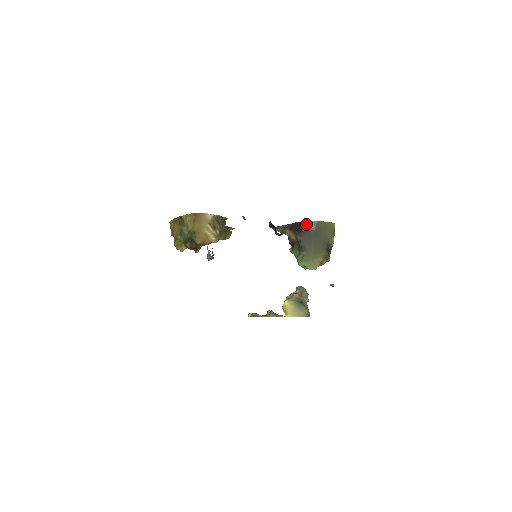
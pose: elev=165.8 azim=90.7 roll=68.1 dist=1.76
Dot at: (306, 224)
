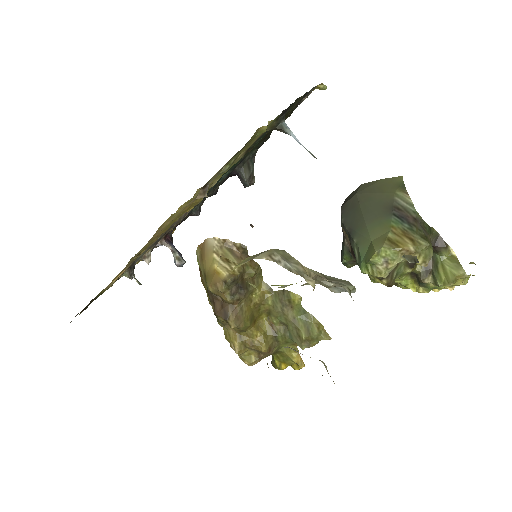
Dot at: (347, 198)
